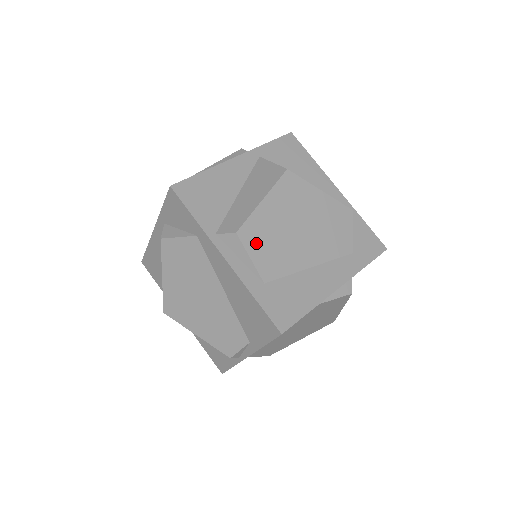
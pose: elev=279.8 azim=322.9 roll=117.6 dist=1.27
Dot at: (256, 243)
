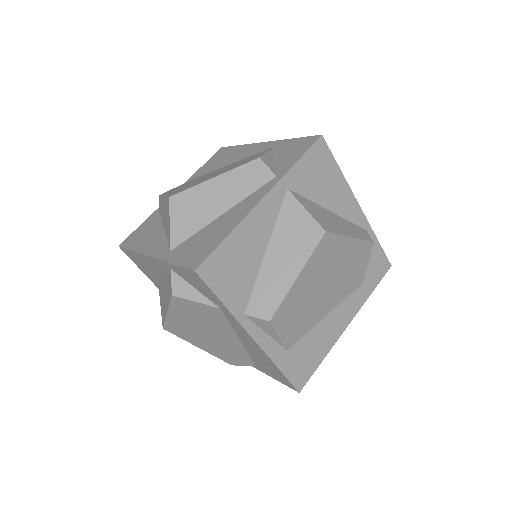
Dot at: (286, 321)
